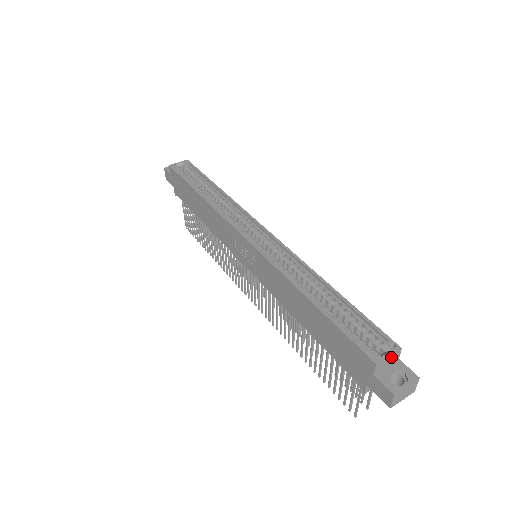
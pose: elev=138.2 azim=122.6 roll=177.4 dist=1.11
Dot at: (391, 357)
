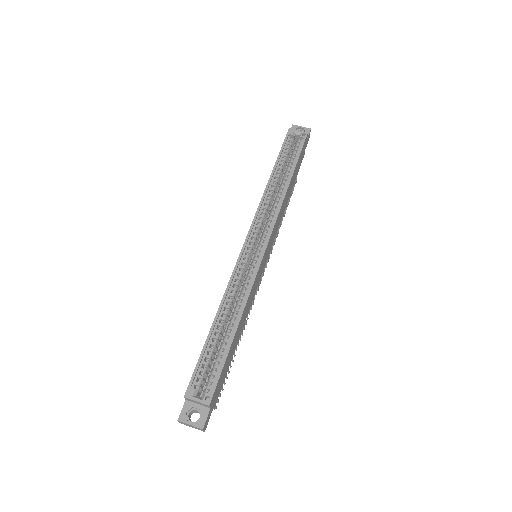
Dot at: (200, 403)
